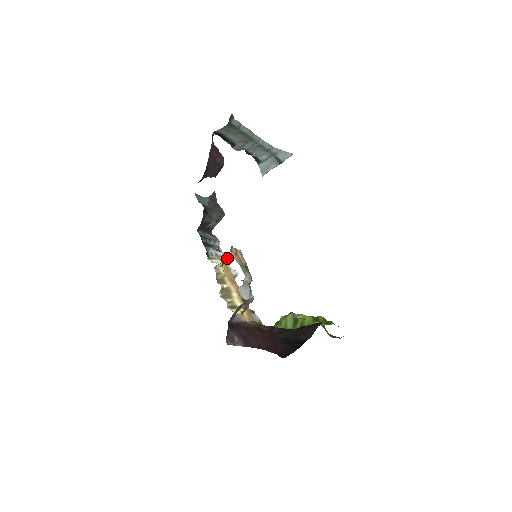
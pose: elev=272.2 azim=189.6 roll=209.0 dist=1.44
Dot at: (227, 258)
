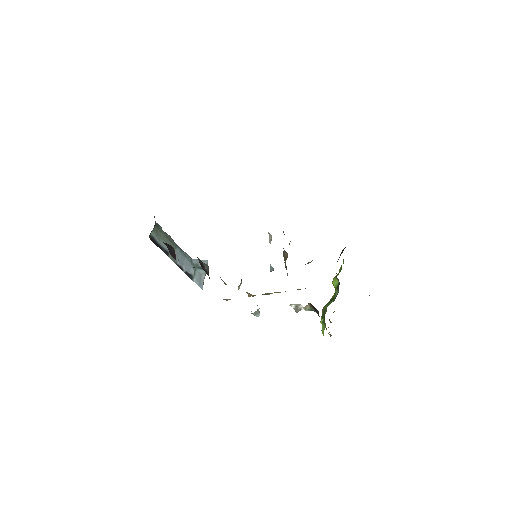
Dot at: occluded
